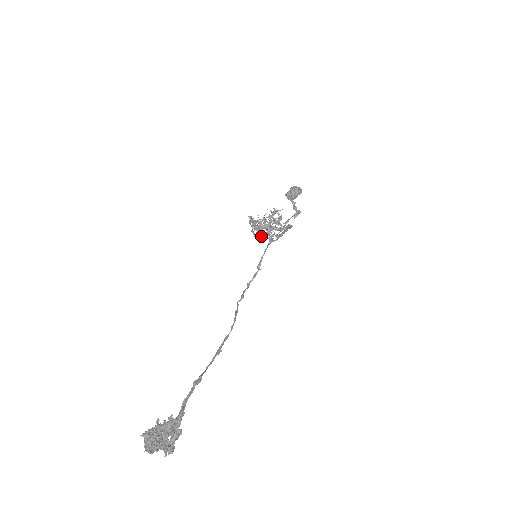
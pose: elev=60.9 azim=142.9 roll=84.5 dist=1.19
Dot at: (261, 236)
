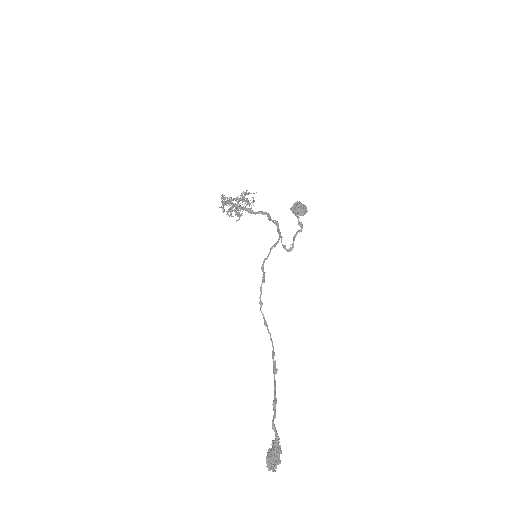
Dot at: (230, 213)
